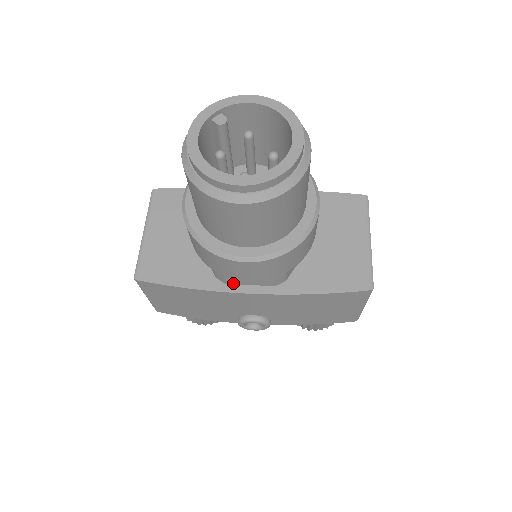
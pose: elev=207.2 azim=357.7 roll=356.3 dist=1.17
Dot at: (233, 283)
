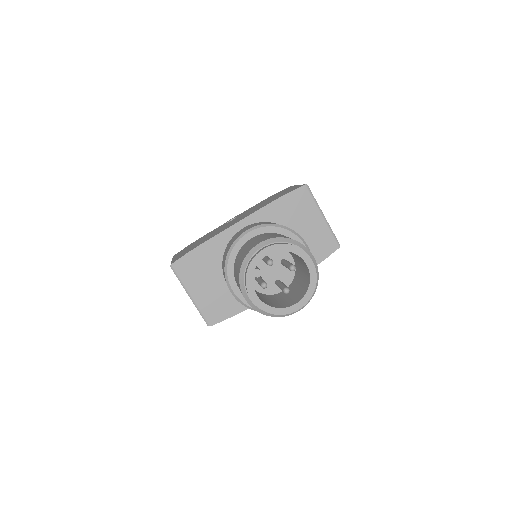
Dot at: occluded
